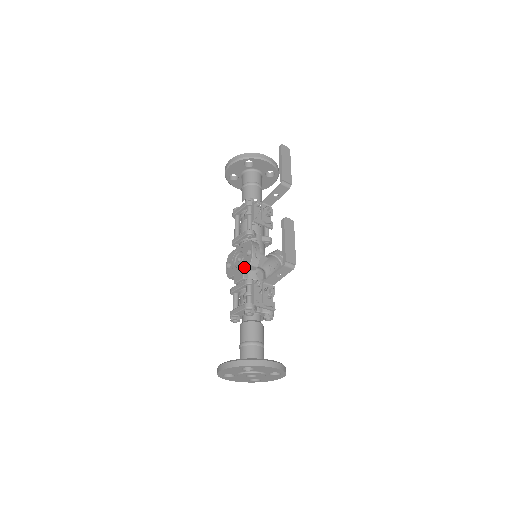
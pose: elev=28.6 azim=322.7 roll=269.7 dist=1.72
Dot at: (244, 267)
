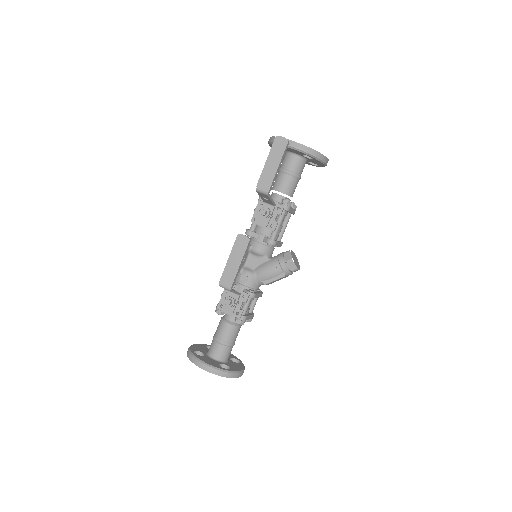
Dot at: occluded
